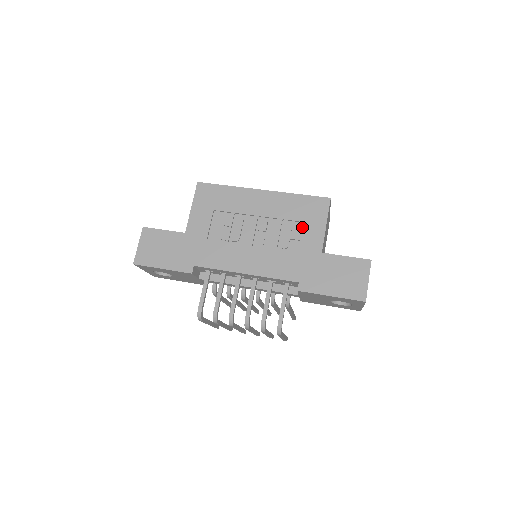
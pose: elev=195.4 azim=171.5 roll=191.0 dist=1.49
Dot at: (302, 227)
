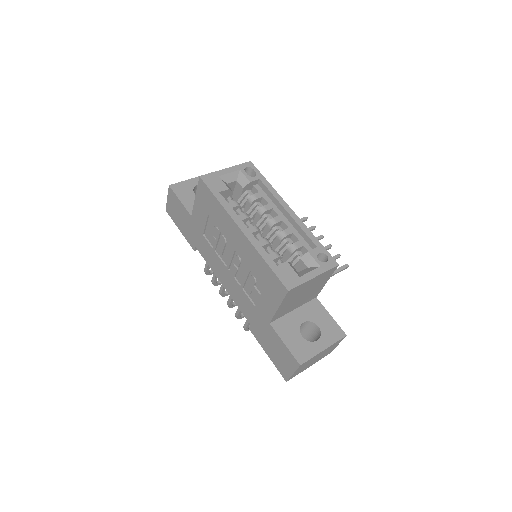
Dot at: (263, 290)
